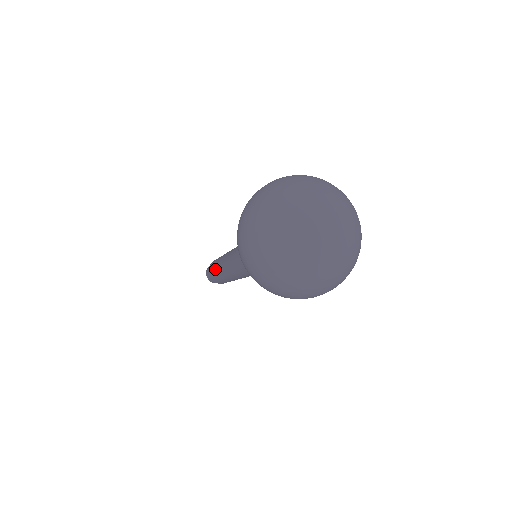
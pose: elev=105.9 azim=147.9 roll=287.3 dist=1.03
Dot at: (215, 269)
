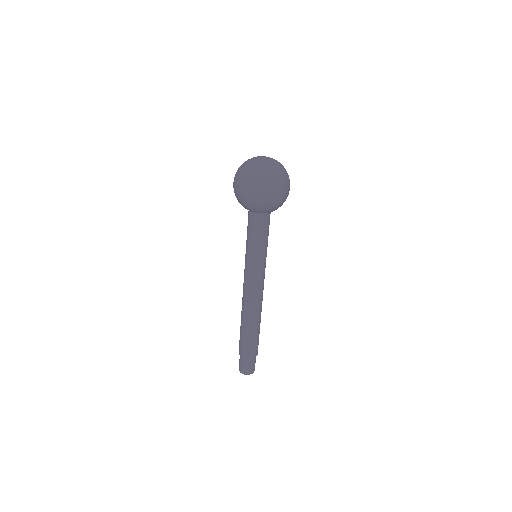
Dot at: (244, 329)
